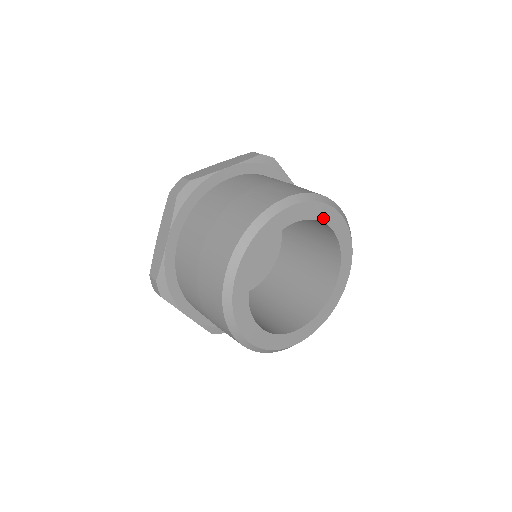
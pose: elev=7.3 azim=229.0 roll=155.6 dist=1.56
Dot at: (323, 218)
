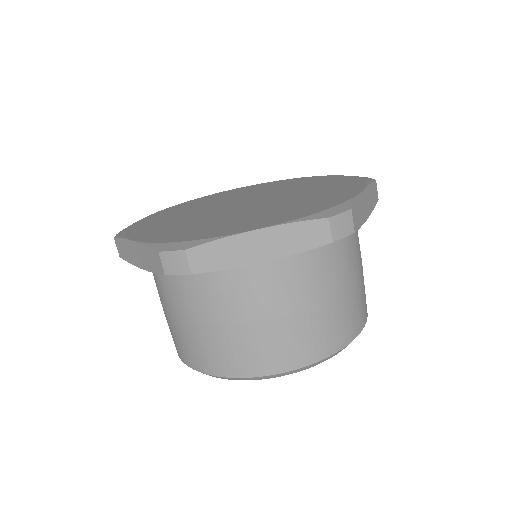
Dot at: occluded
